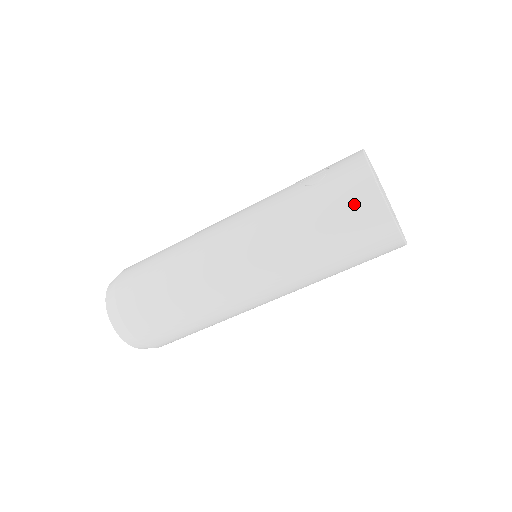
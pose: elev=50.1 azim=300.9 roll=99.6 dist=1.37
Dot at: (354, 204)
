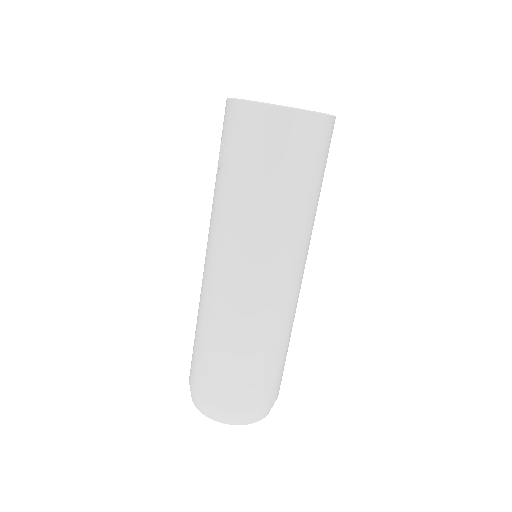
Dot at: (259, 134)
